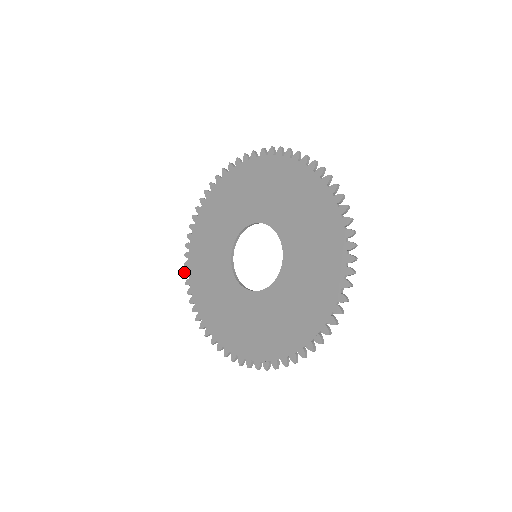
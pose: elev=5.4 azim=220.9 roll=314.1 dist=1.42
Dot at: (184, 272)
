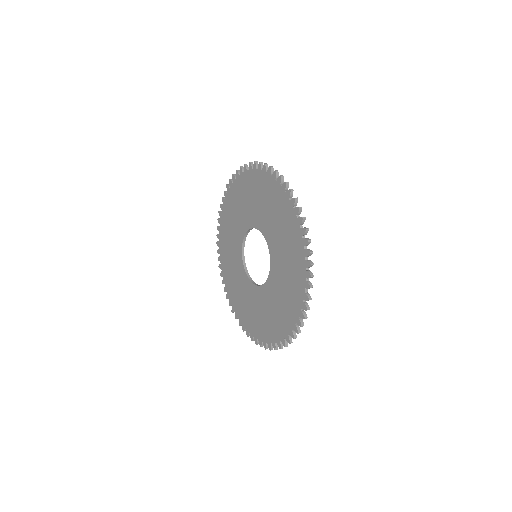
Dot at: (218, 266)
